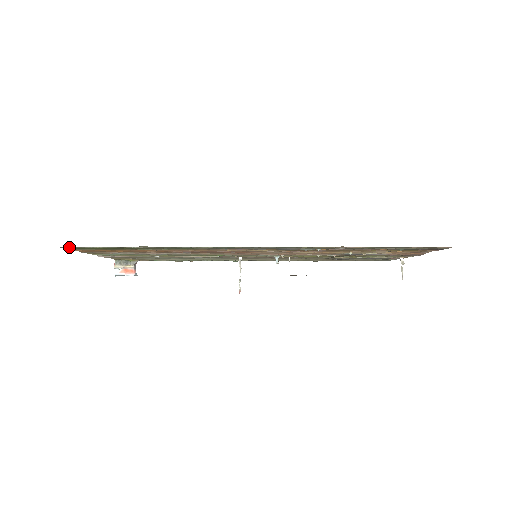
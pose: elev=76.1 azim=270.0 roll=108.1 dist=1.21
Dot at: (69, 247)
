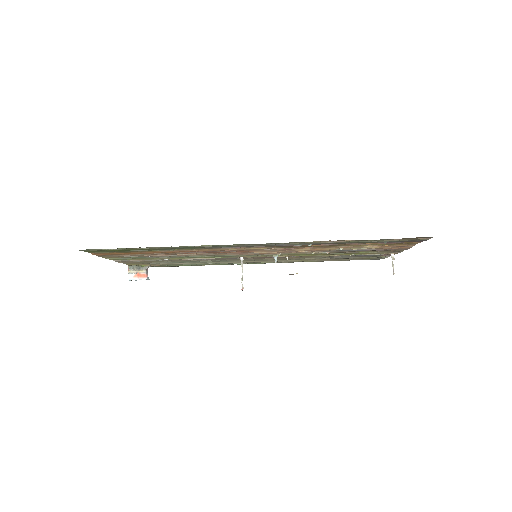
Dot at: (87, 250)
